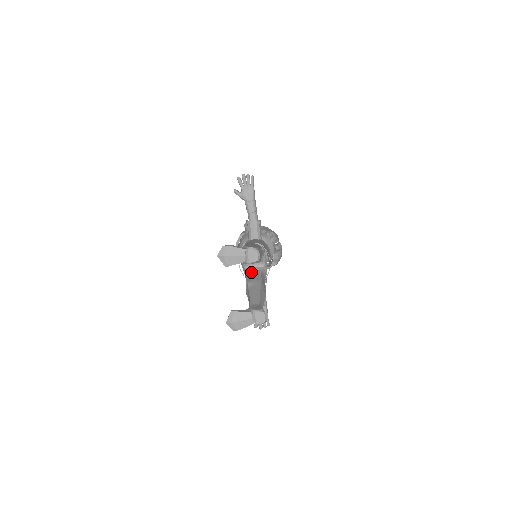
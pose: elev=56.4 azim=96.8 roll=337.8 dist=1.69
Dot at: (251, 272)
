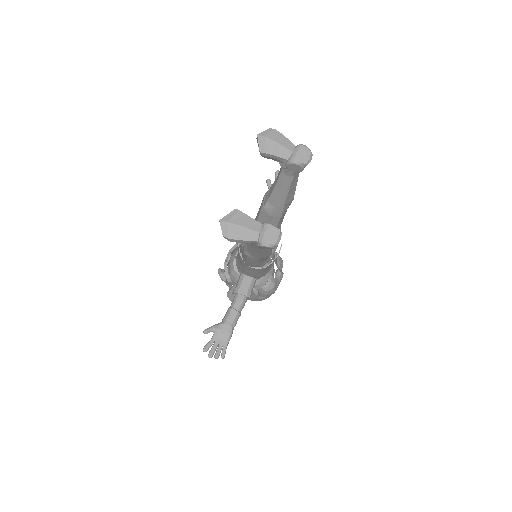
Dot at: occluded
